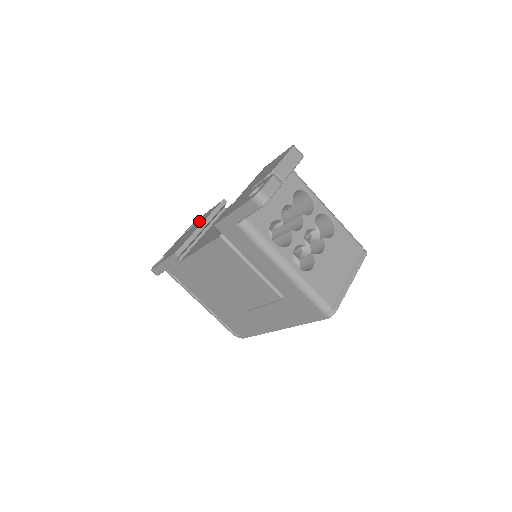
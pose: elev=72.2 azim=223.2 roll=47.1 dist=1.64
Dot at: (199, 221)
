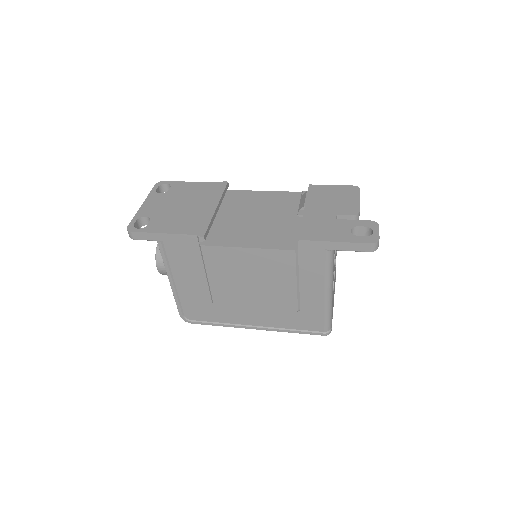
Dot at: (193, 193)
